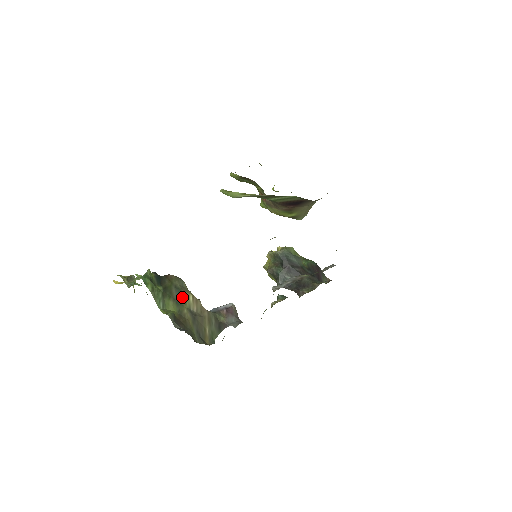
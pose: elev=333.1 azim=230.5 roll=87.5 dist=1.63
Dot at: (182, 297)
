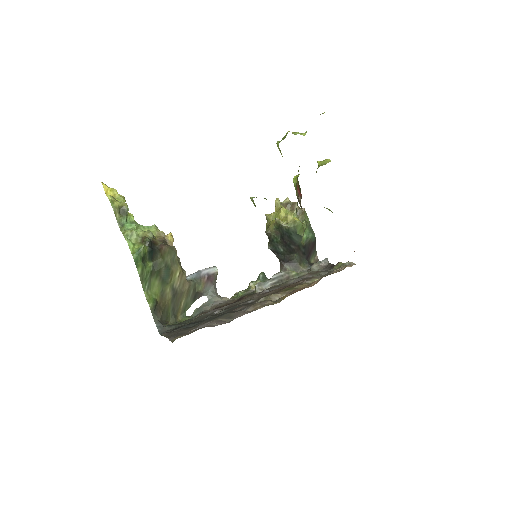
Dot at: (169, 275)
